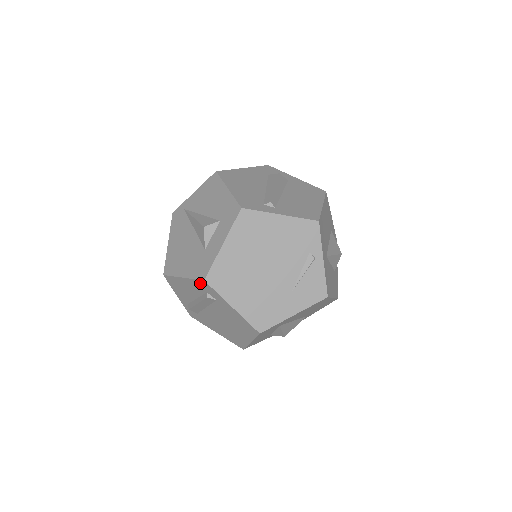
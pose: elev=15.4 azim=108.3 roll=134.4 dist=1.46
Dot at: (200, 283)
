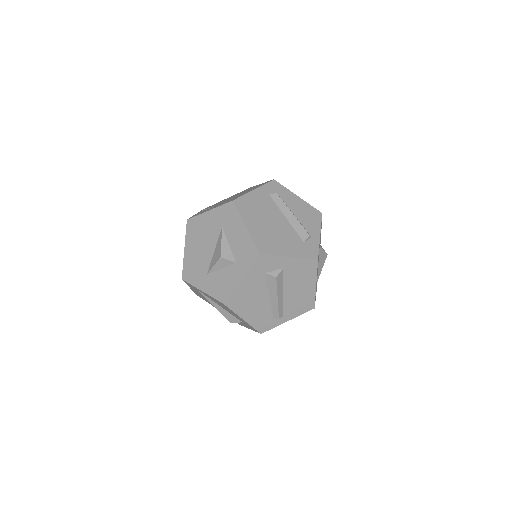
Dot at: occluded
